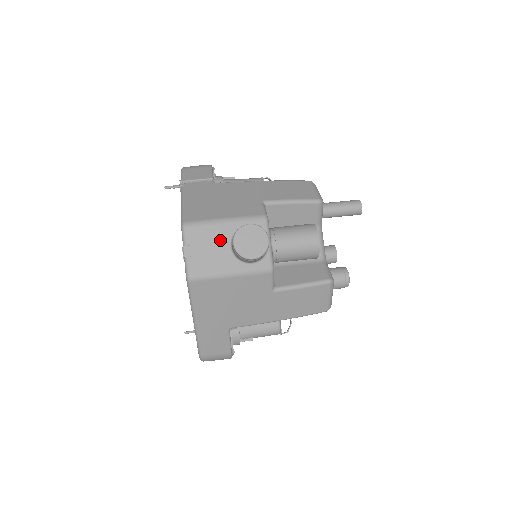
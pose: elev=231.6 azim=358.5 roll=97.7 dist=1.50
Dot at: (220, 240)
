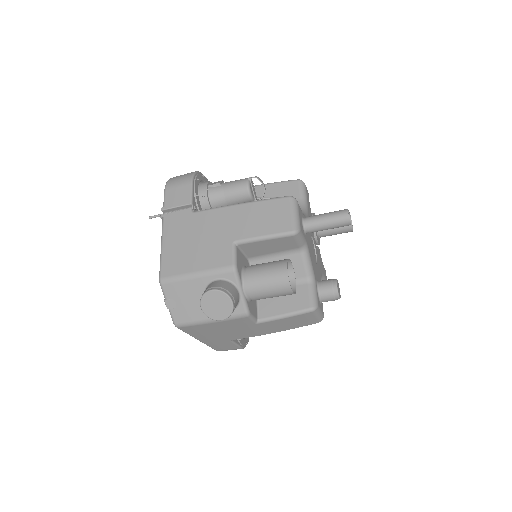
Dot at: (195, 293)
